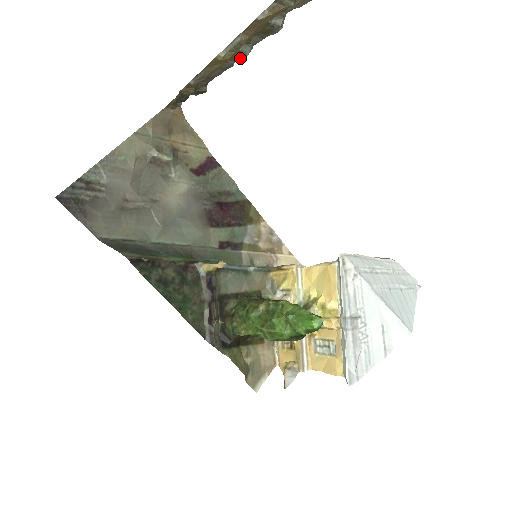
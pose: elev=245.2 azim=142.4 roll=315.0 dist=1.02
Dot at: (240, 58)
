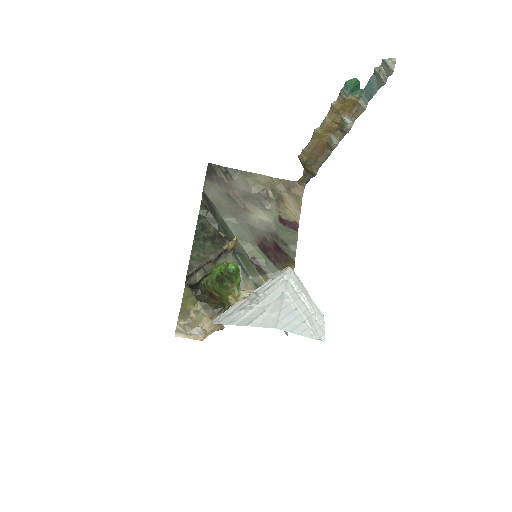
Dot at: (331, 146)
